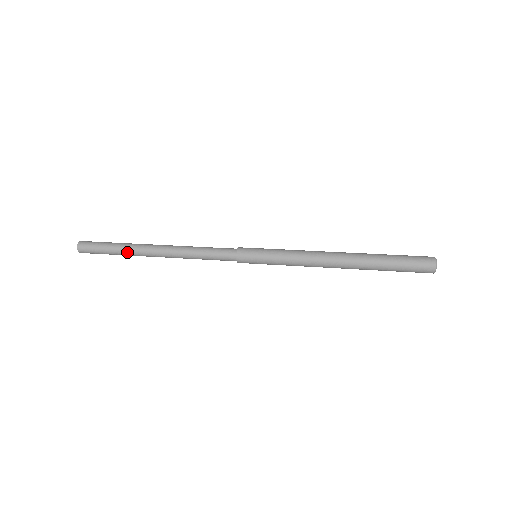
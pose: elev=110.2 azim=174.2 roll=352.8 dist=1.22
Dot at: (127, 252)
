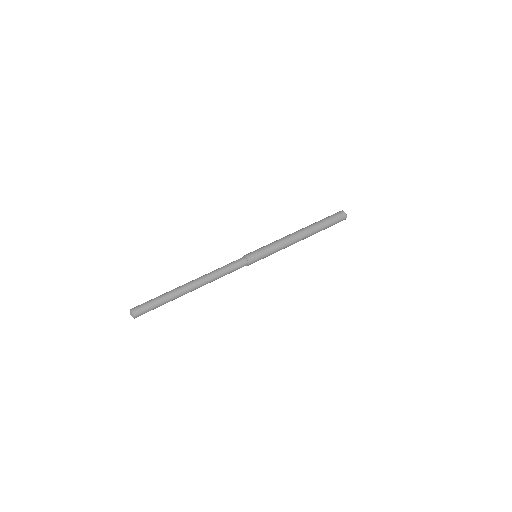
Dot at: (172, 294)
